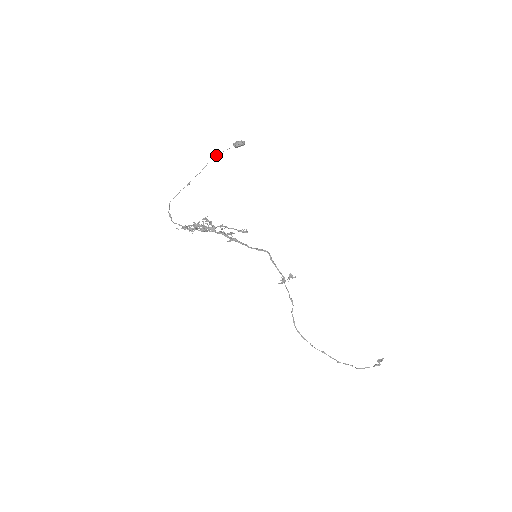
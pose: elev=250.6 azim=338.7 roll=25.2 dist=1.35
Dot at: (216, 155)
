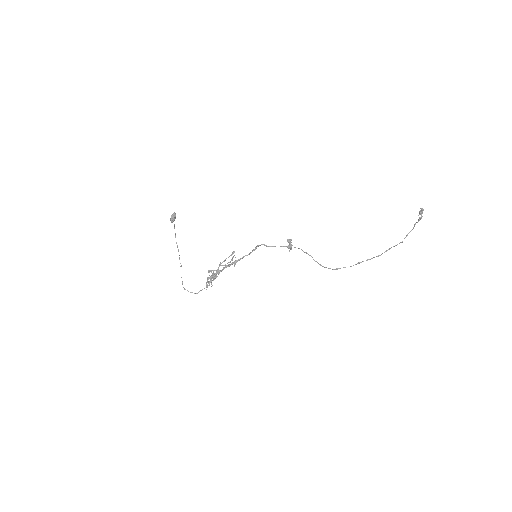
Dot at: occluded
